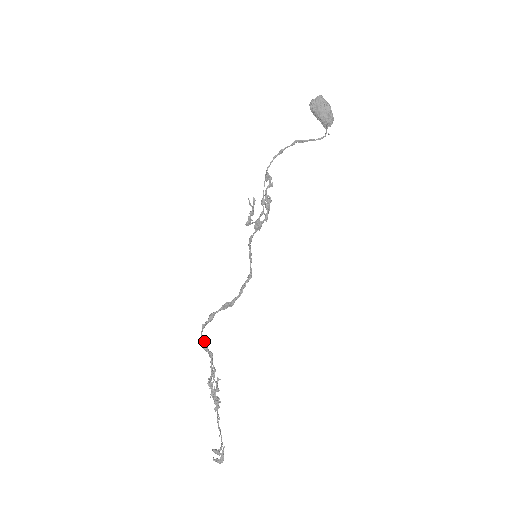
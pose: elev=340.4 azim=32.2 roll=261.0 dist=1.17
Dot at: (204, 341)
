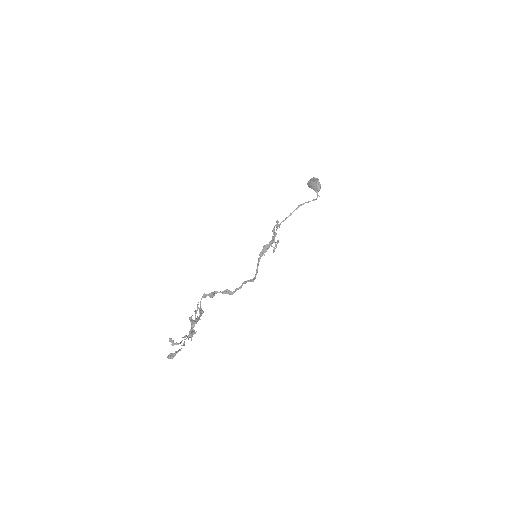
Dot at: occluded
